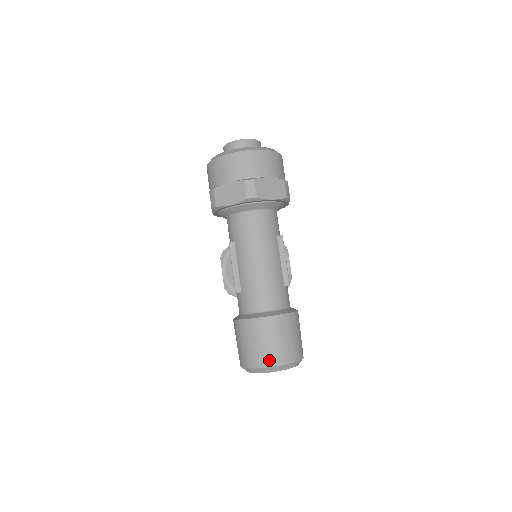
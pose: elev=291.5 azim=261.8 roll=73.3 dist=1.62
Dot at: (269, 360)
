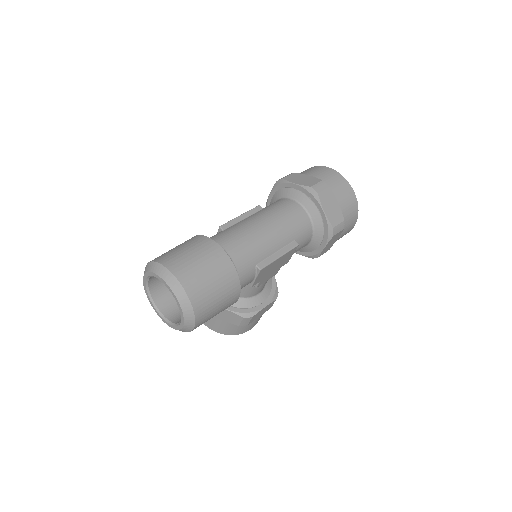
Dot at: (178, 268)
